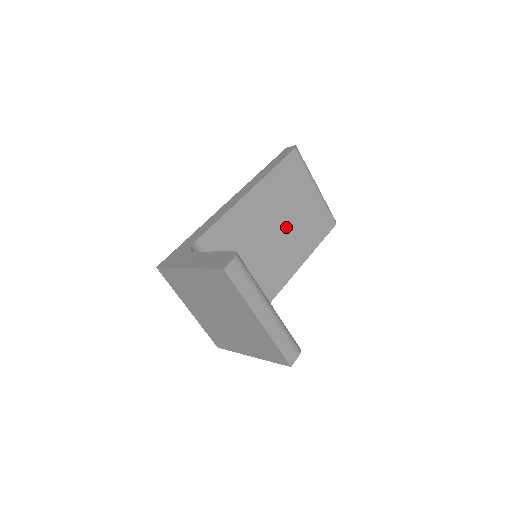
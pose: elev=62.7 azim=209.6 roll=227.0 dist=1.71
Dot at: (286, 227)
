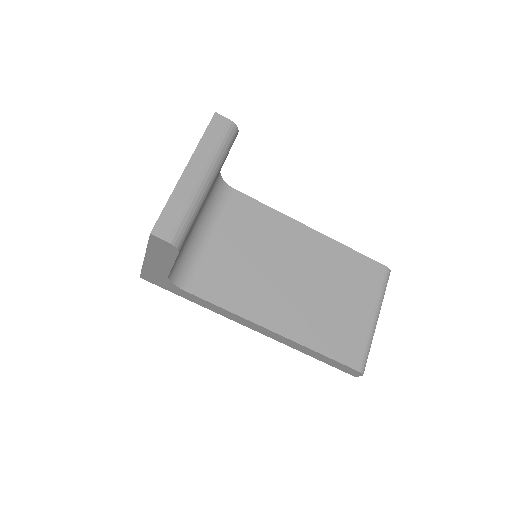
Dot at: (308, 291)
